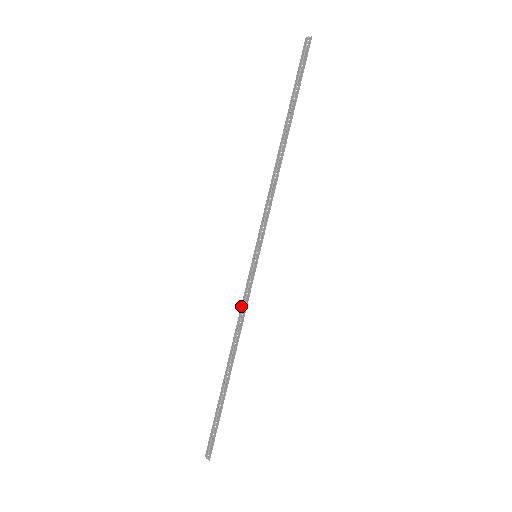
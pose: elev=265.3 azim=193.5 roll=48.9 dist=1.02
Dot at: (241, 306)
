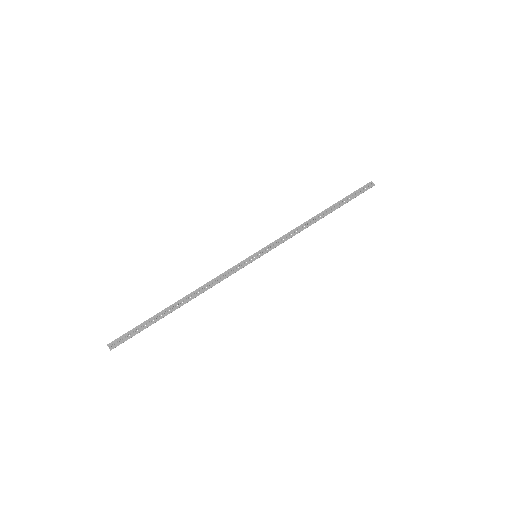
Dot at: (221, 274)
